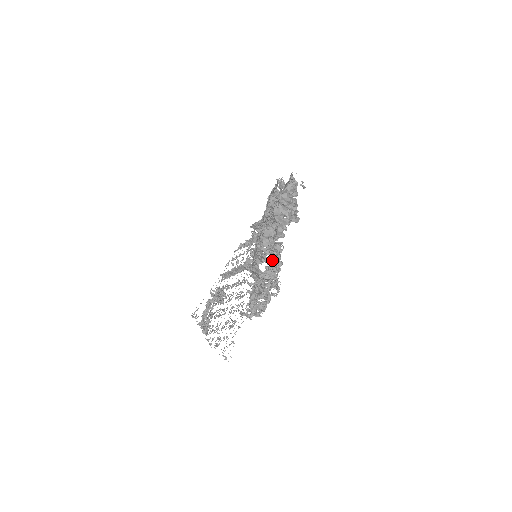
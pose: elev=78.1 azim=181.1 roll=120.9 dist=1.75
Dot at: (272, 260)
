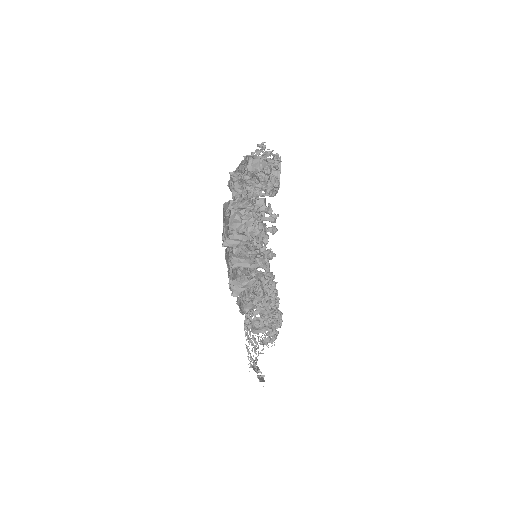
Dot at: (258, 293)
